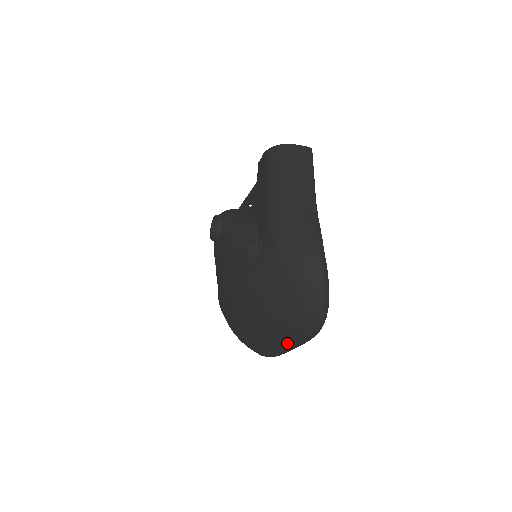
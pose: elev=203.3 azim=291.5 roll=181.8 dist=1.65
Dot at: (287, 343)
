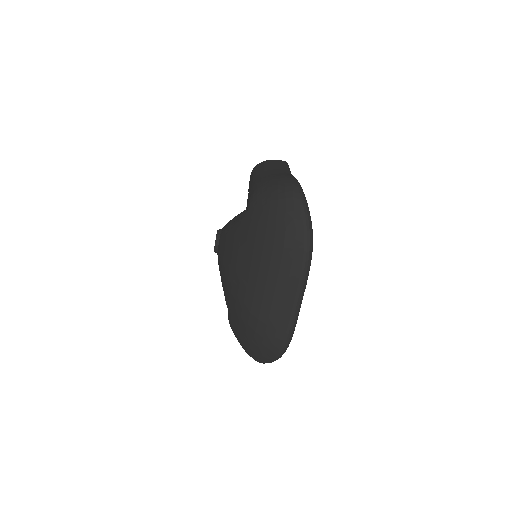
Dot at: (288, 291)
